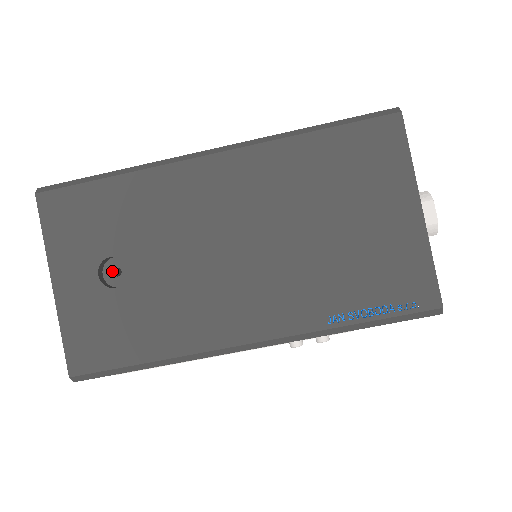
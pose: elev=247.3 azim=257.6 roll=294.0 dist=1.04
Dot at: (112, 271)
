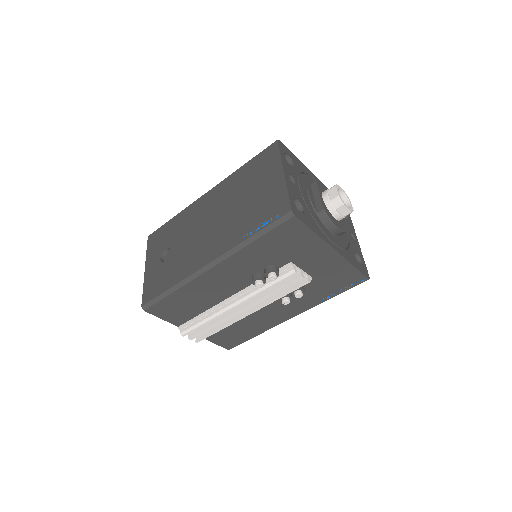
Dot at: occluded
